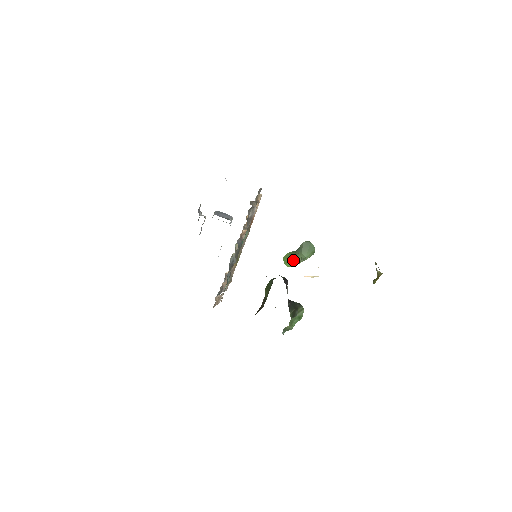
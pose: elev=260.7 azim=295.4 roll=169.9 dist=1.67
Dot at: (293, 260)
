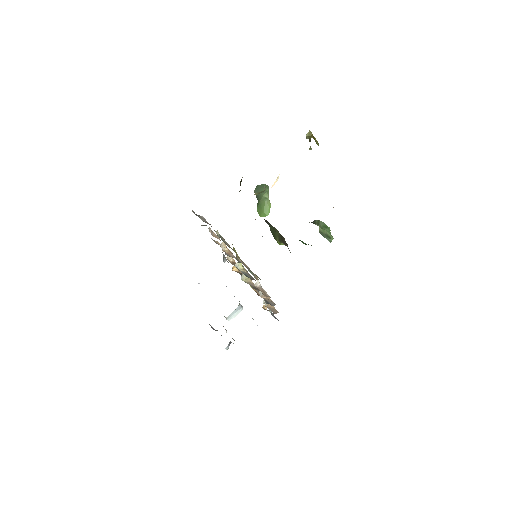
Dot at: (263, 205)
